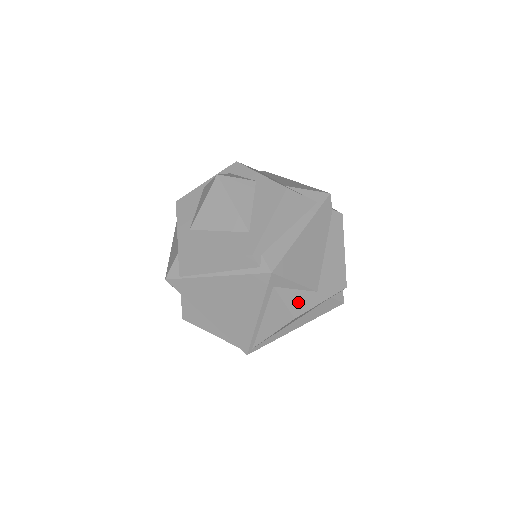
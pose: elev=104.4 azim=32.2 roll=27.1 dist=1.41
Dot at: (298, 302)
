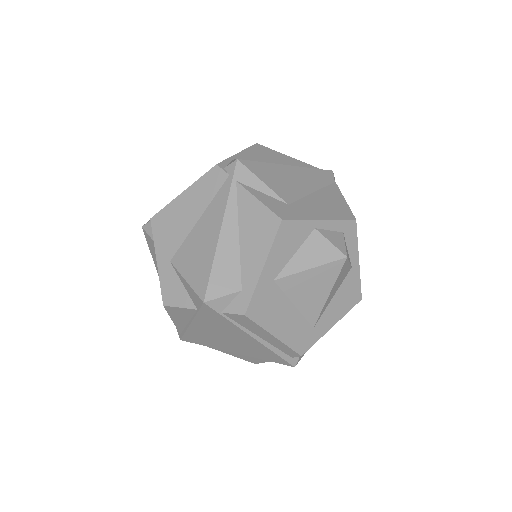
Dot at: occluded
